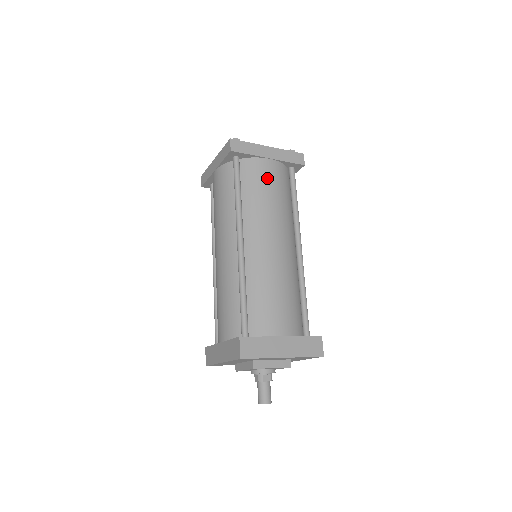
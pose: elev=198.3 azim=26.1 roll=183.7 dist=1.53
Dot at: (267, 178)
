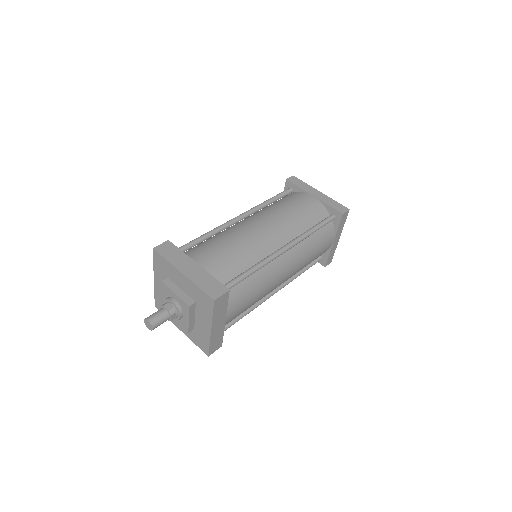
Dot at: (299, 202)
